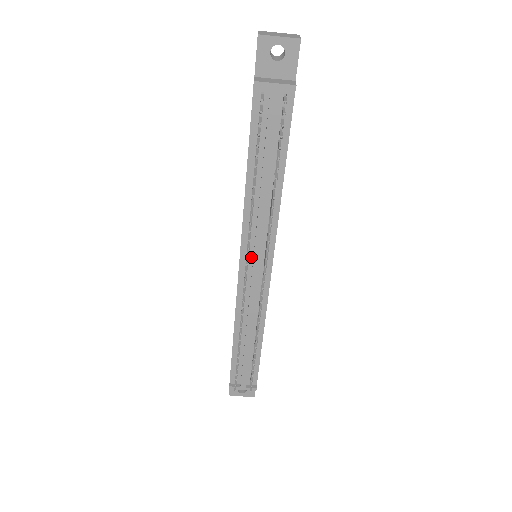
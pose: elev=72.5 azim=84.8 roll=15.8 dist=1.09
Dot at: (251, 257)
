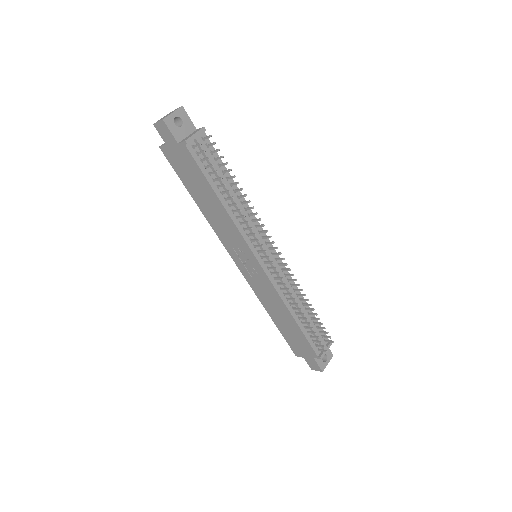
Dot at: occluded
